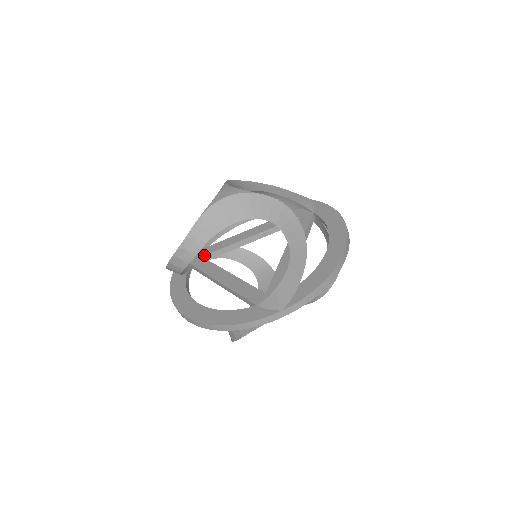
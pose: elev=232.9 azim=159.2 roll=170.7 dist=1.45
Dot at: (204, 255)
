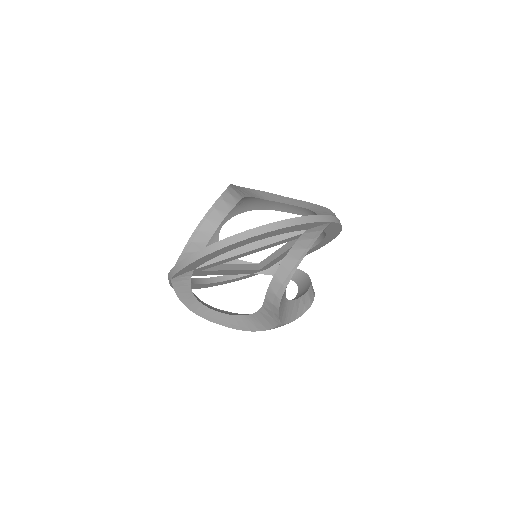
Dot at: occluded
